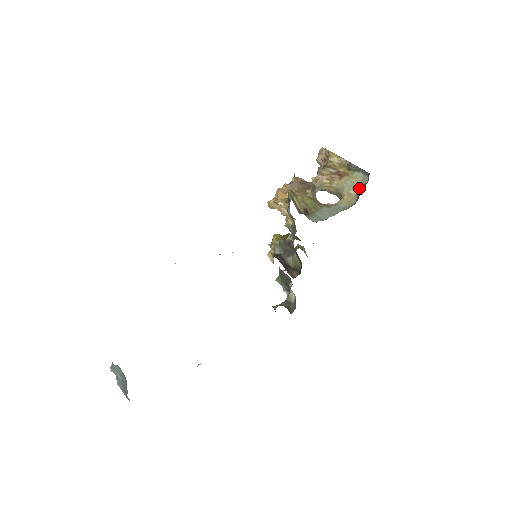
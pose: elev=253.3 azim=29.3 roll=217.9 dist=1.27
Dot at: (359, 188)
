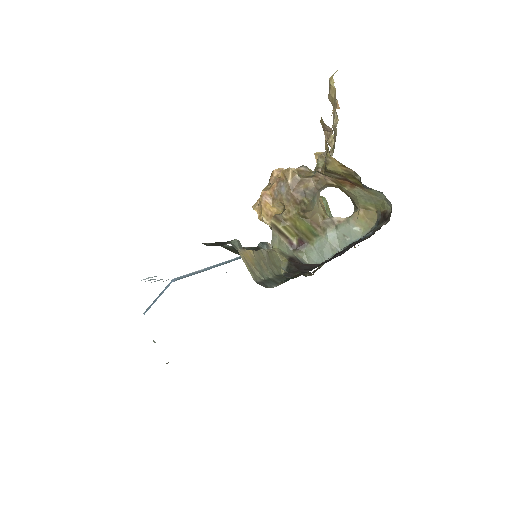
Dot at: (380, 209)
